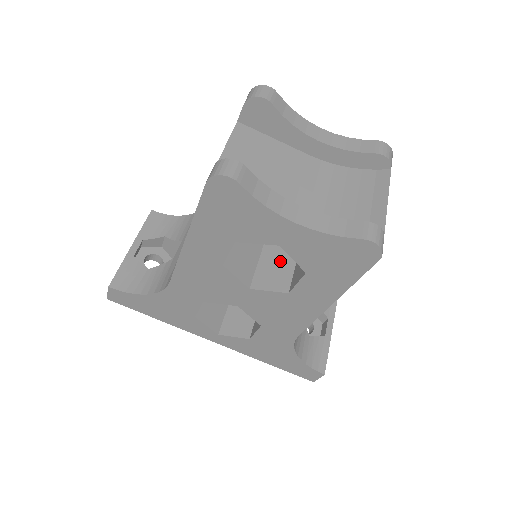
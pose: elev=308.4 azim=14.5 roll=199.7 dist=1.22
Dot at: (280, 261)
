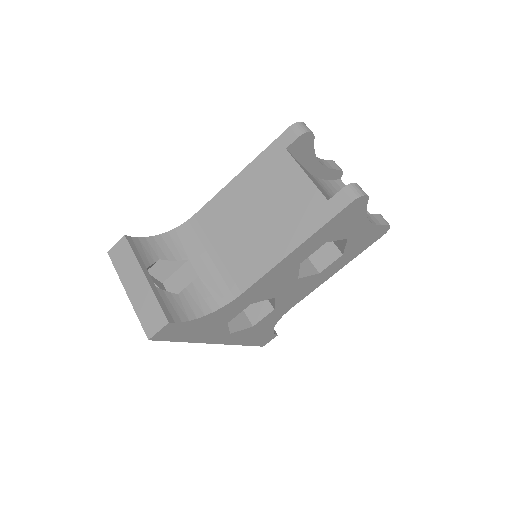
Dot at: occluded
